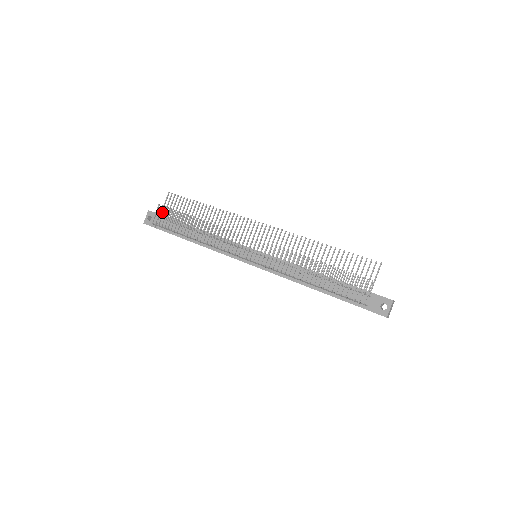
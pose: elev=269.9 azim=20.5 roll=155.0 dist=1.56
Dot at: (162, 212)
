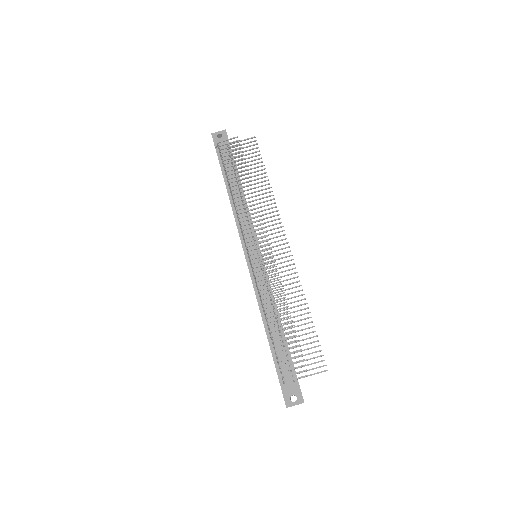
Dot at: (234, 145)
